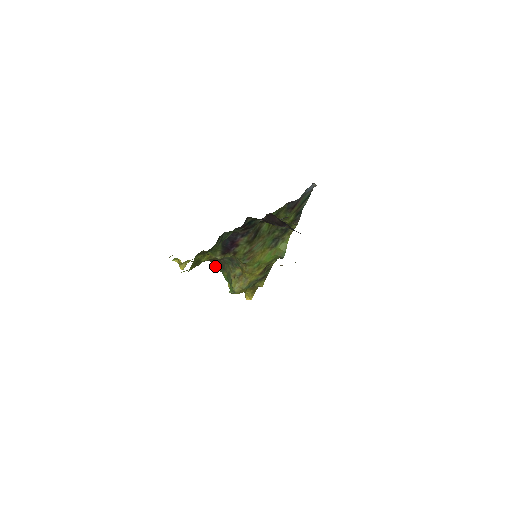
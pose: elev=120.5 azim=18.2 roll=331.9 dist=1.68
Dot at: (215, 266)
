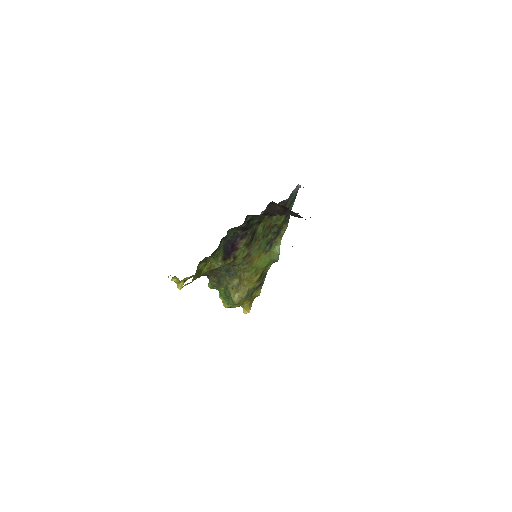
Dot at: (210, 285)
